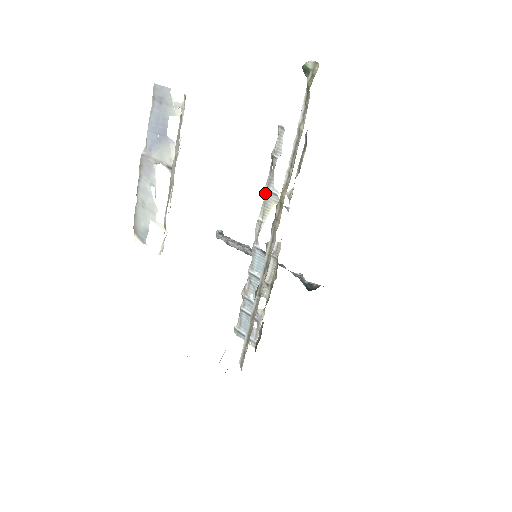
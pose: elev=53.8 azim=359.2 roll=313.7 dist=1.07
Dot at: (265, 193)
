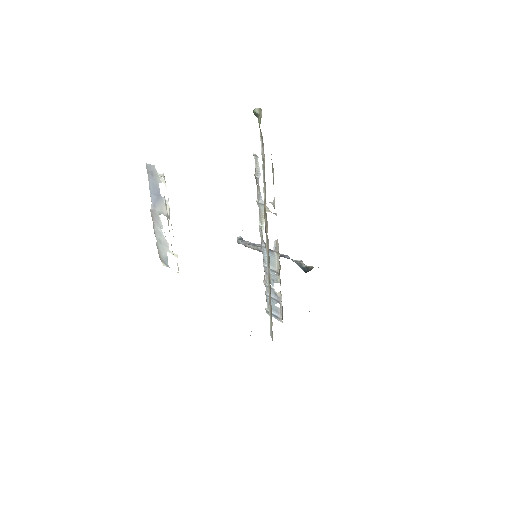
Dot at: (258, 205)
